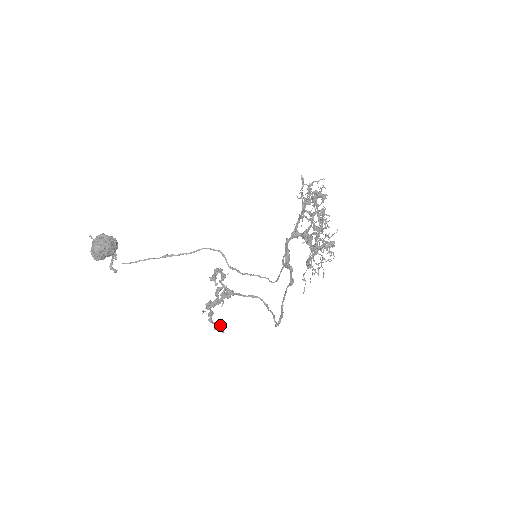
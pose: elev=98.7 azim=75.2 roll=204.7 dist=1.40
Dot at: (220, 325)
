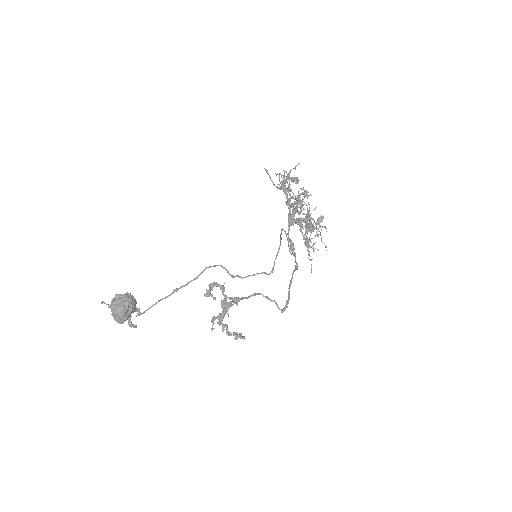
Dot at: (240, 334)
